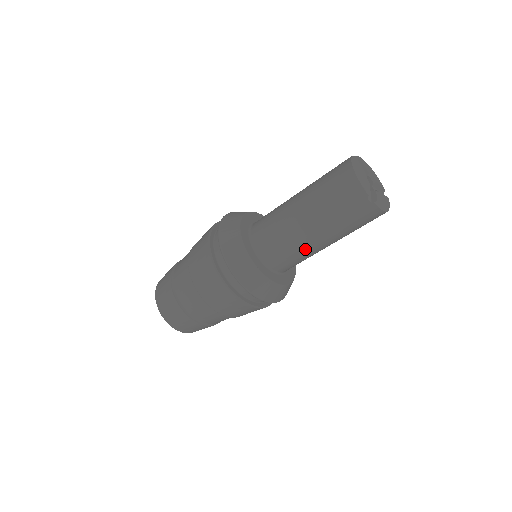
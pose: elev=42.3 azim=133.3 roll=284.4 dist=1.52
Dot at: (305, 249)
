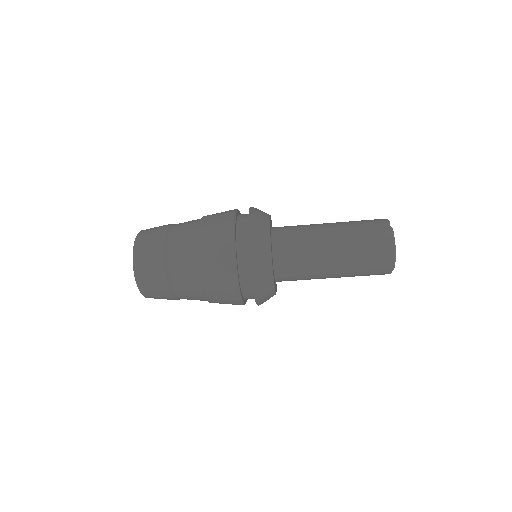
Dot at: occluded
